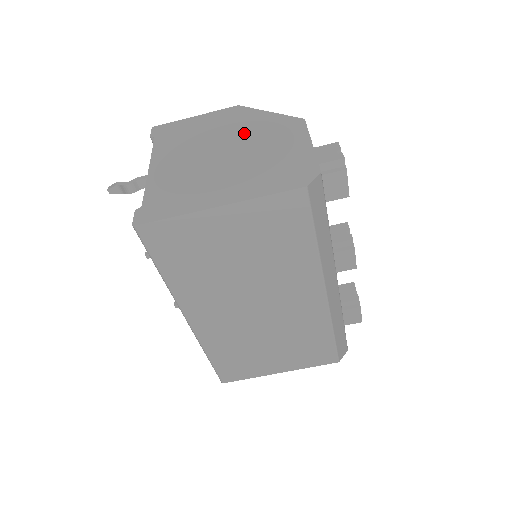
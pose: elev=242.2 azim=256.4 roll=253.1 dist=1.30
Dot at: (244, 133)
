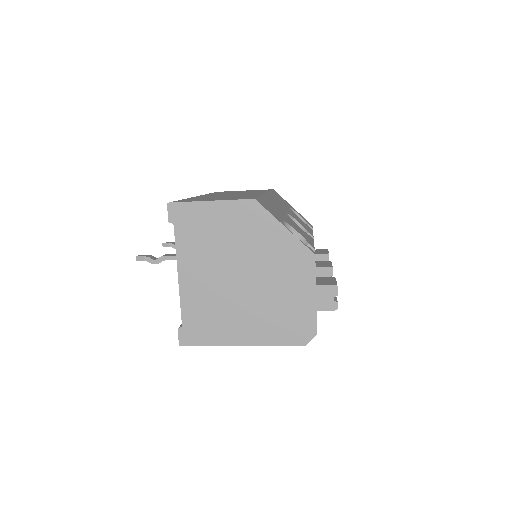
Dot at: (261, 255)
